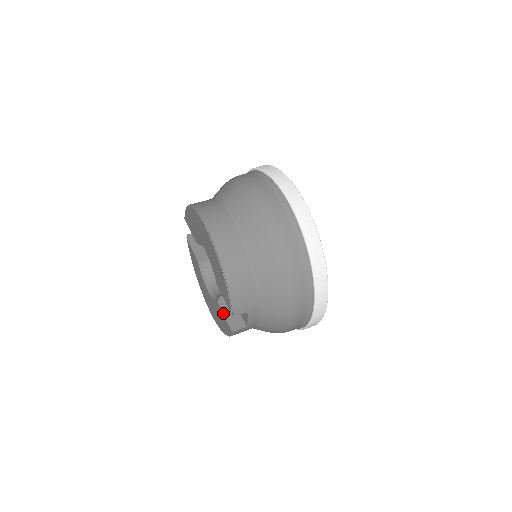
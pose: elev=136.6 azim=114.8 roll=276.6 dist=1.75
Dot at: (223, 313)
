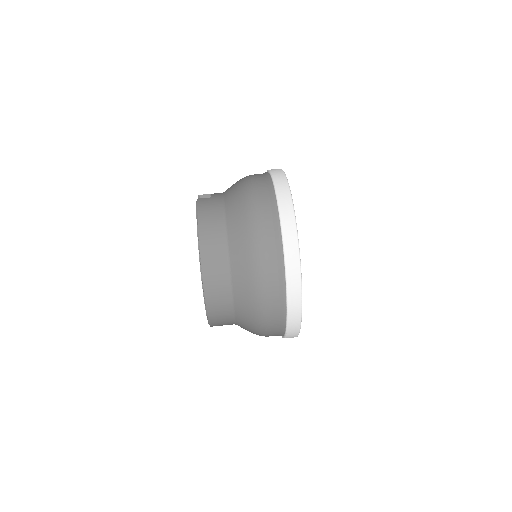
Dot at: occluded
